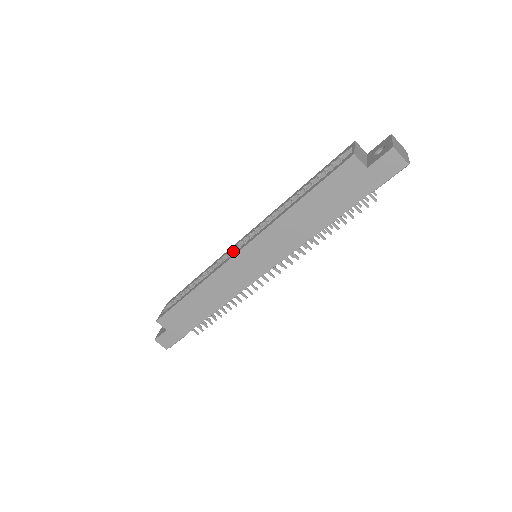
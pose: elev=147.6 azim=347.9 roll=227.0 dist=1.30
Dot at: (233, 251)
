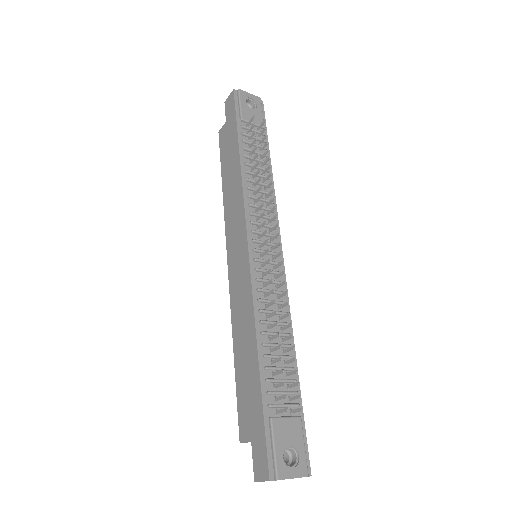
Dot at: occluded
